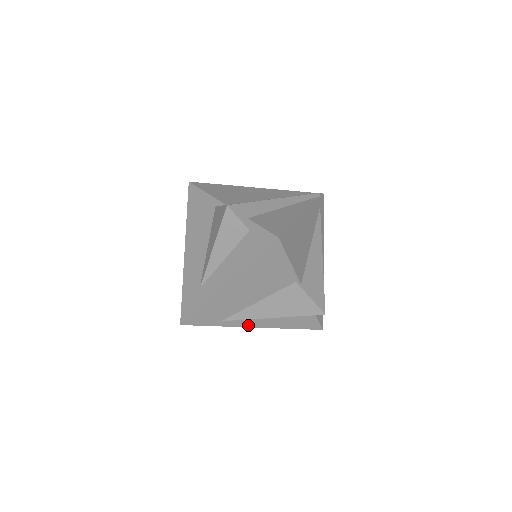
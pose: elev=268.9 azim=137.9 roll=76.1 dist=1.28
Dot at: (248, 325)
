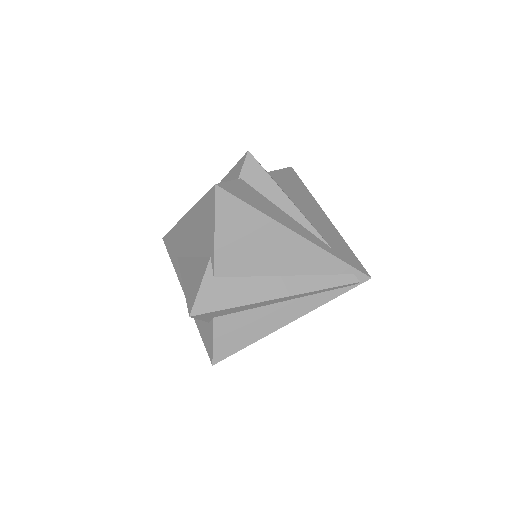
Dot at: occluded
